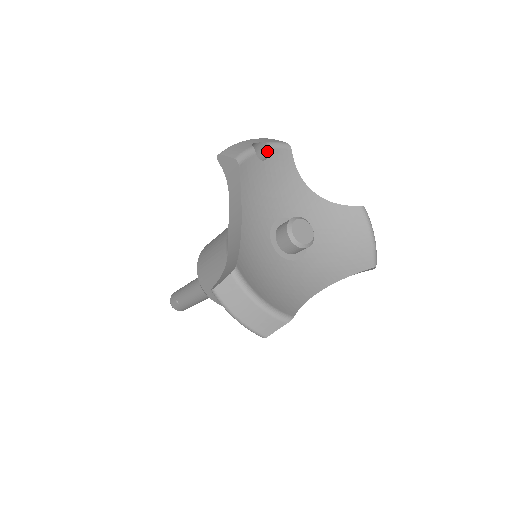
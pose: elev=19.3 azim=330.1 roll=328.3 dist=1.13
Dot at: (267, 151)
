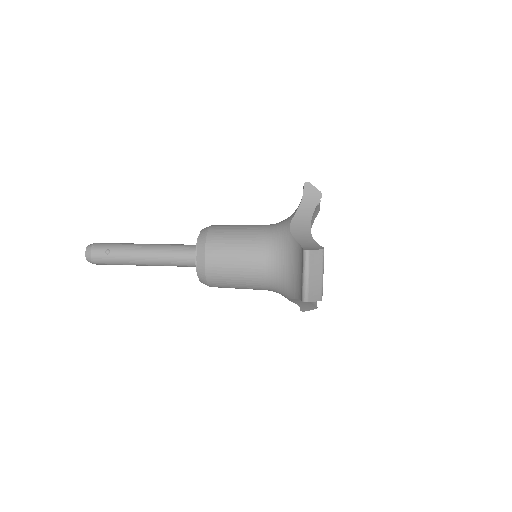
Dot at: occluded
